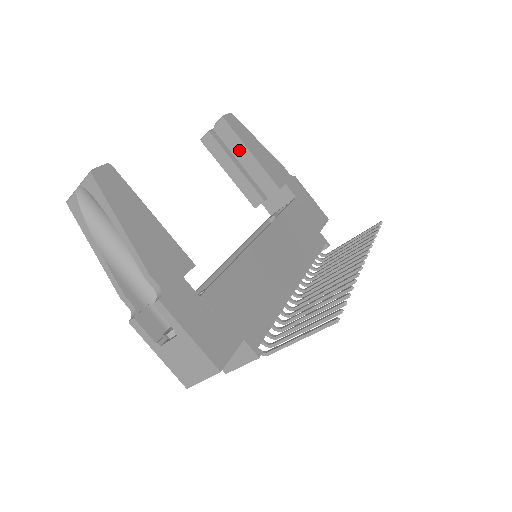
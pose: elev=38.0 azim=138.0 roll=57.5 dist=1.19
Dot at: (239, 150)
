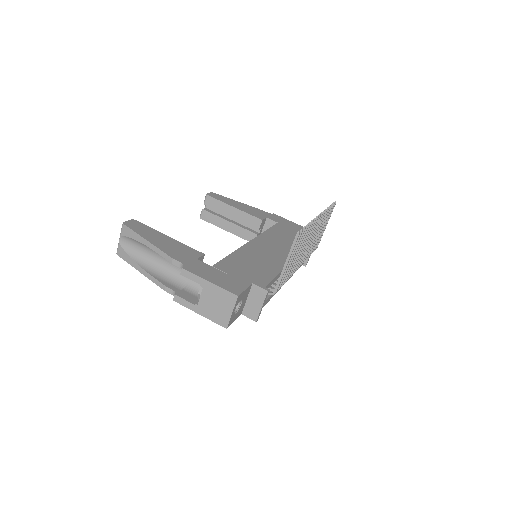
Dot at: (225, 210)
